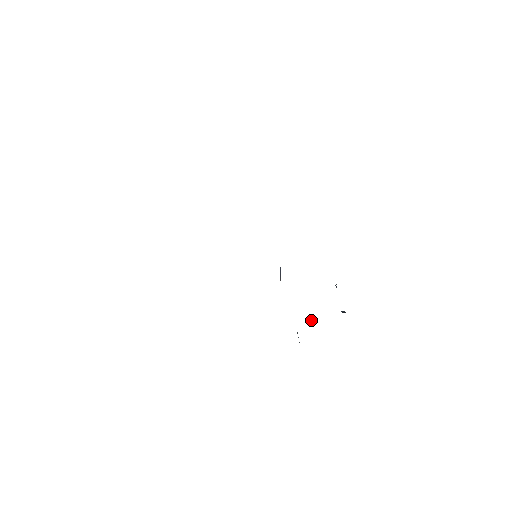
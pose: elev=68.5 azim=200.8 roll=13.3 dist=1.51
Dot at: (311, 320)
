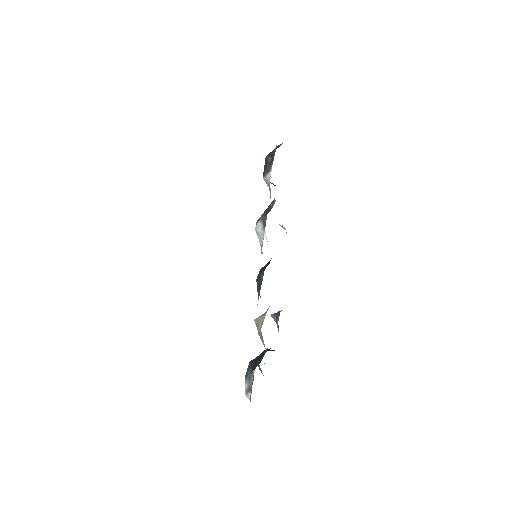
Dot at: (259, 359)
